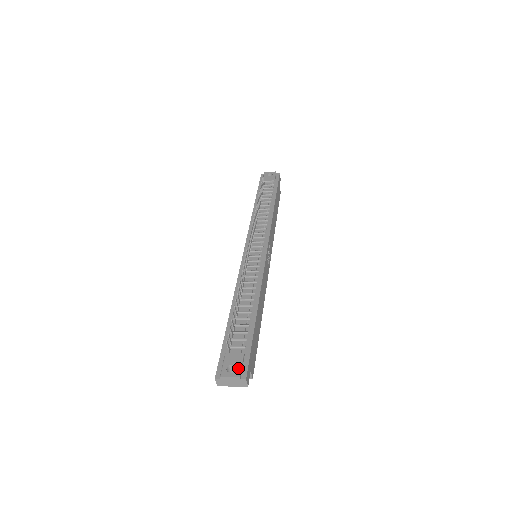
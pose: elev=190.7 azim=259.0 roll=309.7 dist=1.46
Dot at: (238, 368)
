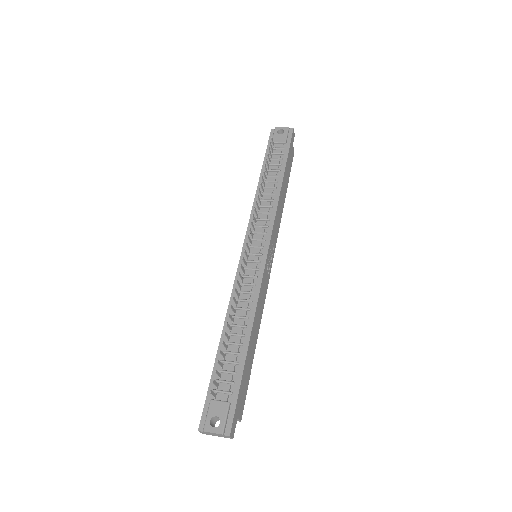
Dot at: (222, 422)
